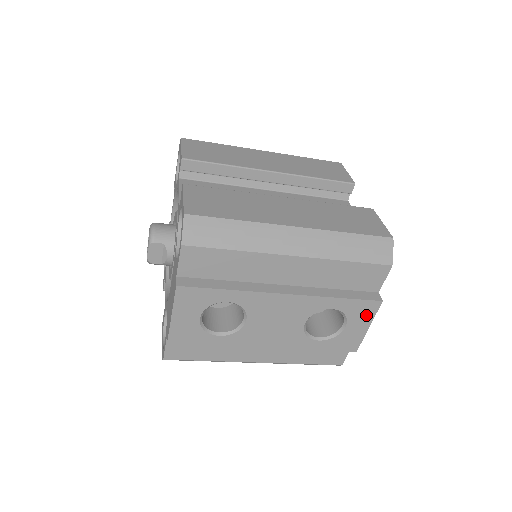
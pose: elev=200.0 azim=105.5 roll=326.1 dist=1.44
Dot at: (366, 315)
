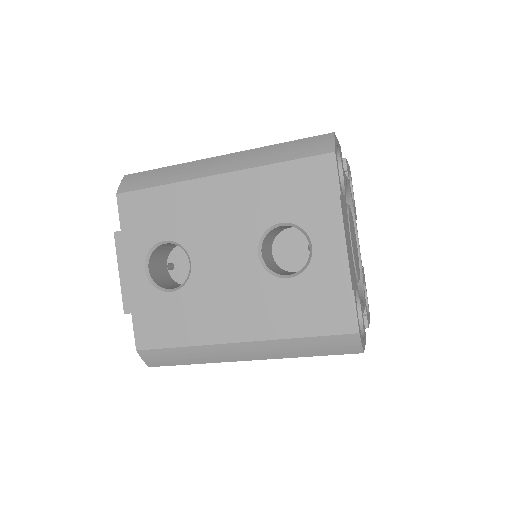
Dot at: (330, 222)
